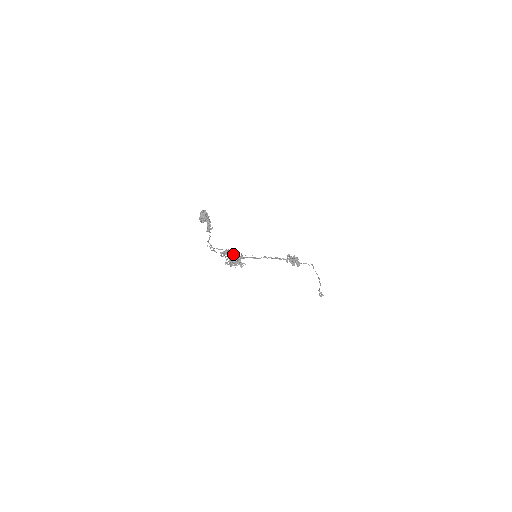
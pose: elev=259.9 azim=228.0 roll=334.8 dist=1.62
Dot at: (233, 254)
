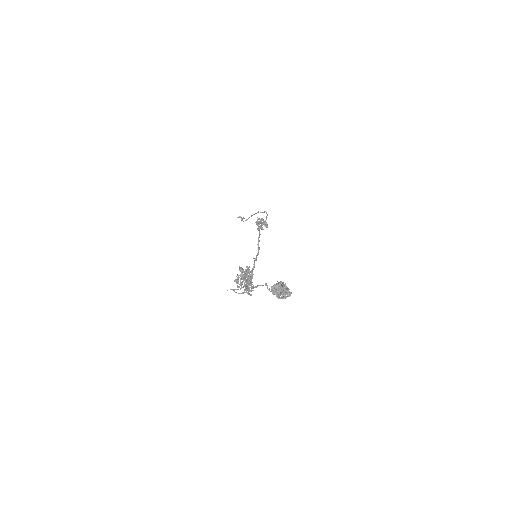
Dot at: (246, 275)
